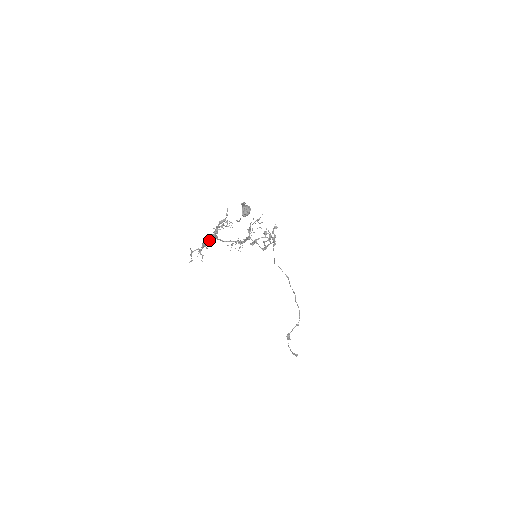
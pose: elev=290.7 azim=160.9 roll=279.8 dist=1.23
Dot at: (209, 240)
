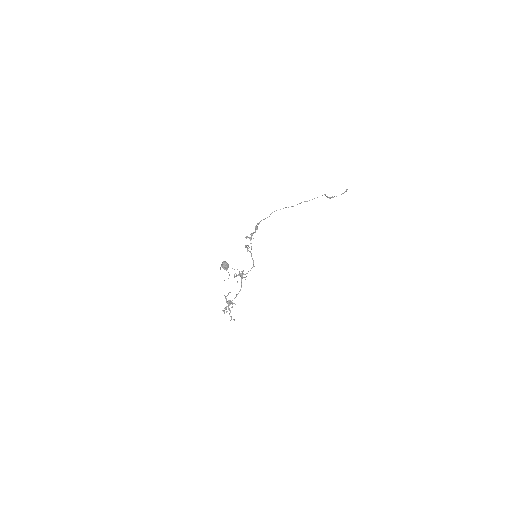
Dot at: occluded
